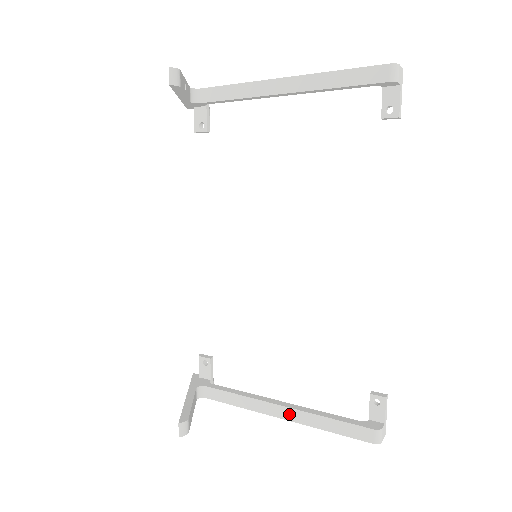
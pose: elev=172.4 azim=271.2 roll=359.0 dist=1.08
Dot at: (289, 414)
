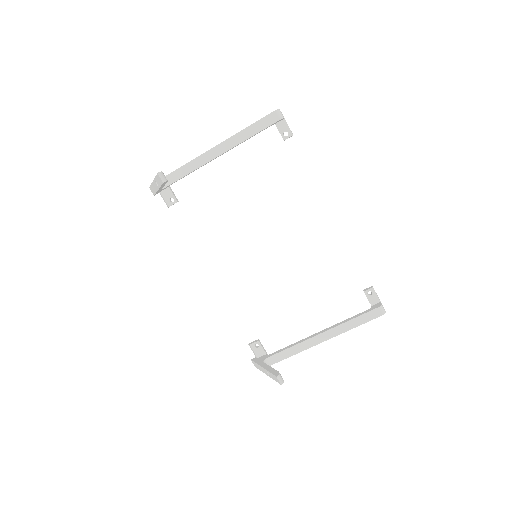
Dot at: (328, 335)
